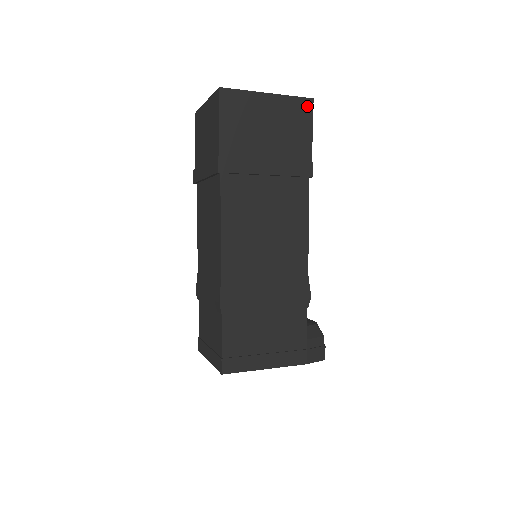
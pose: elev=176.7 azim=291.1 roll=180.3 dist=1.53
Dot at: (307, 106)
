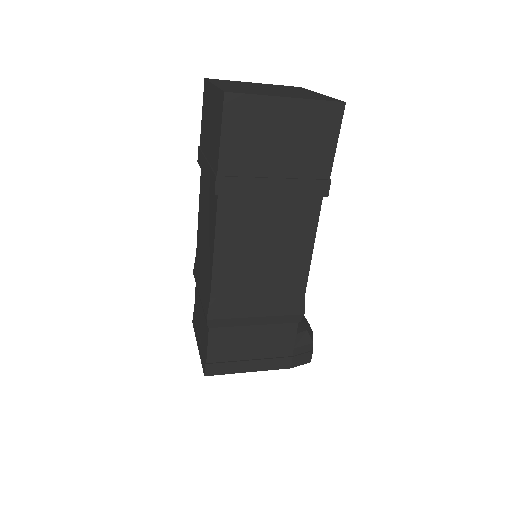
Dot at: (336, 112)
